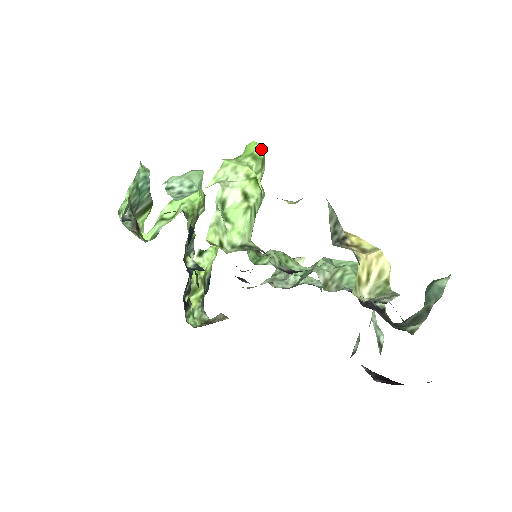
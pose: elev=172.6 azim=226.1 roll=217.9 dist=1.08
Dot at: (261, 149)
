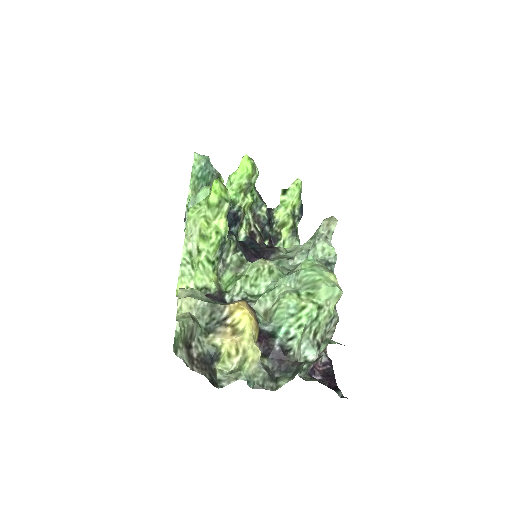
Dot at: (214, 195)
